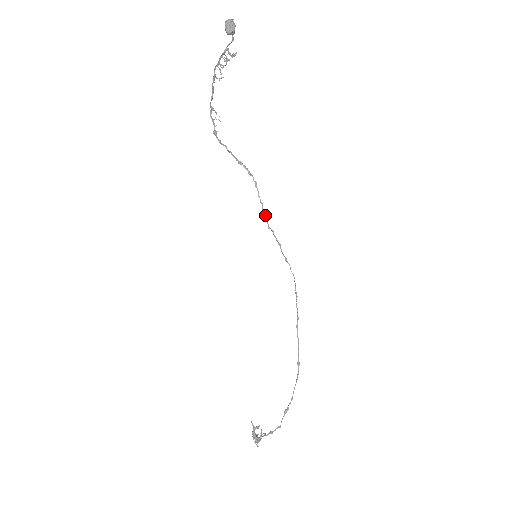
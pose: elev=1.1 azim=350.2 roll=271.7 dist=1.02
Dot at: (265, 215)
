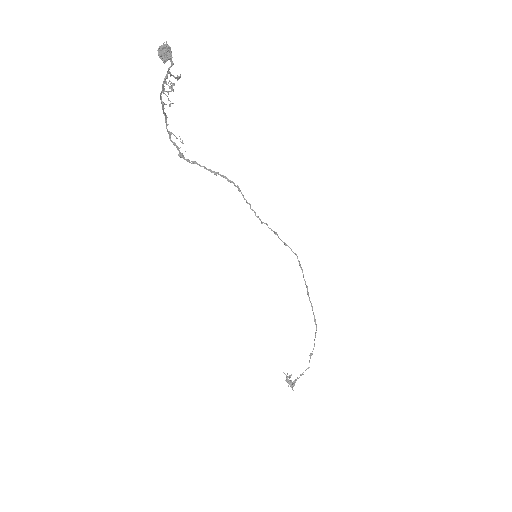
Dot at: (255, 213)
